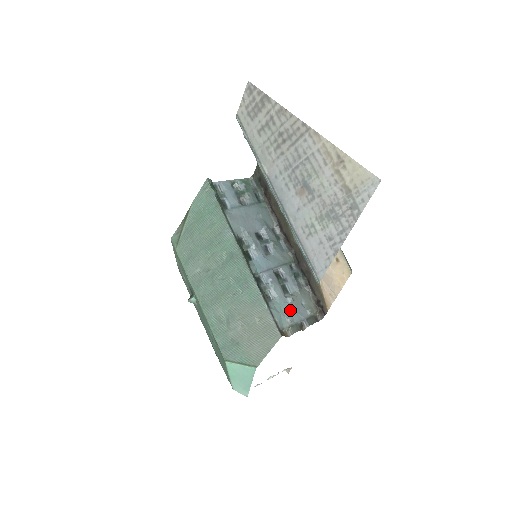
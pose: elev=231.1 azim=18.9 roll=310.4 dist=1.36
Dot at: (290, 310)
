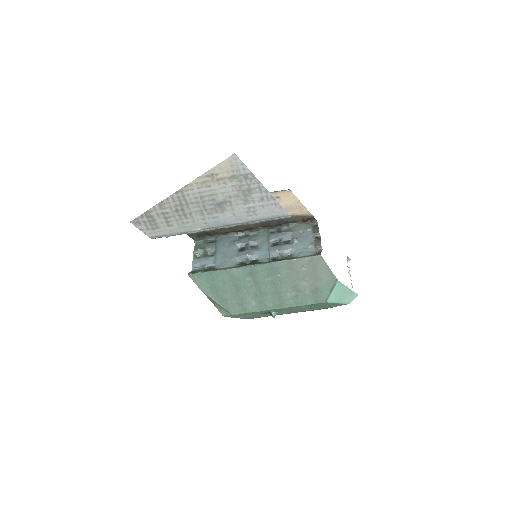
Dot at: (303, 243)
